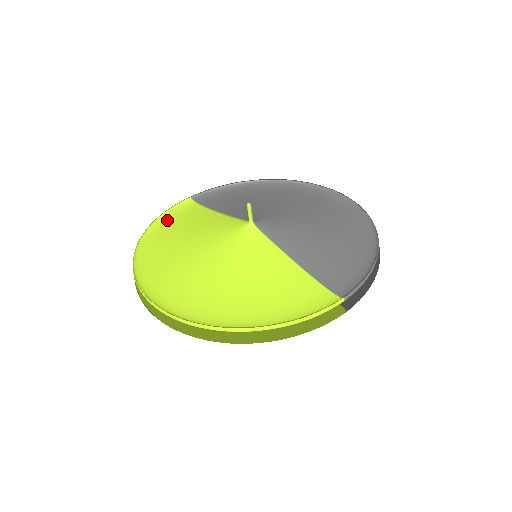
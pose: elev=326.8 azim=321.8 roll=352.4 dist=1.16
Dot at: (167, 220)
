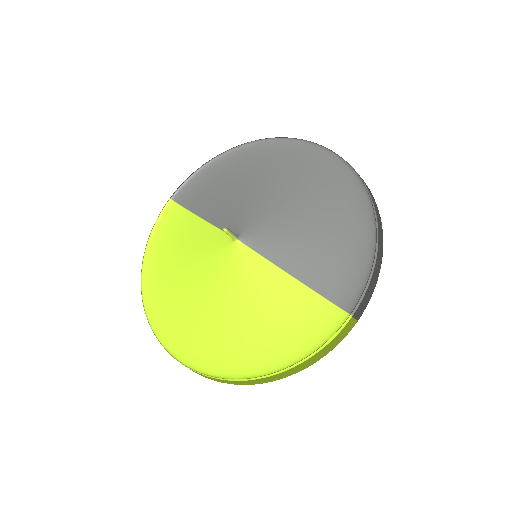
Dot at: (158, 239)
